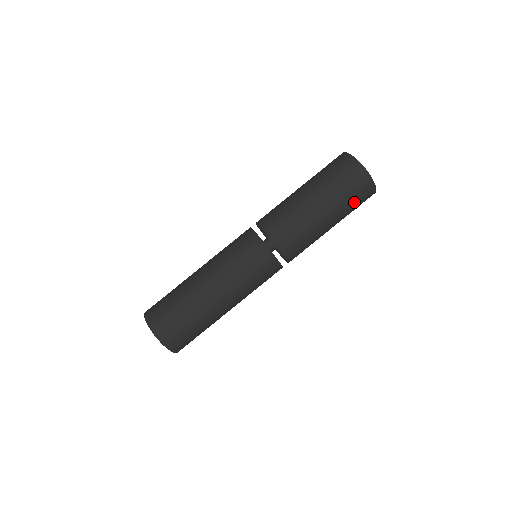
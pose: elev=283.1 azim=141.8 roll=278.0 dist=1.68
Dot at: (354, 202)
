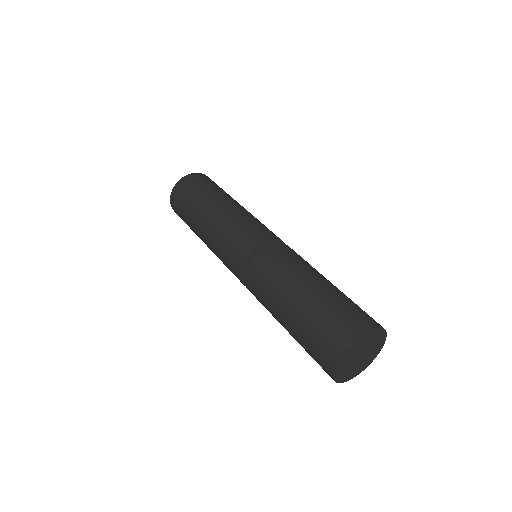
Dot at: occluded
